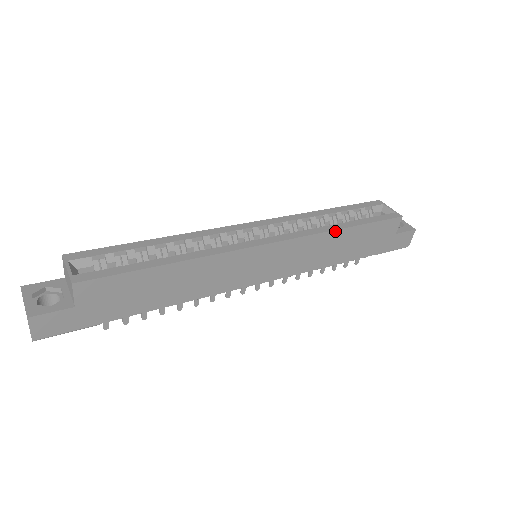
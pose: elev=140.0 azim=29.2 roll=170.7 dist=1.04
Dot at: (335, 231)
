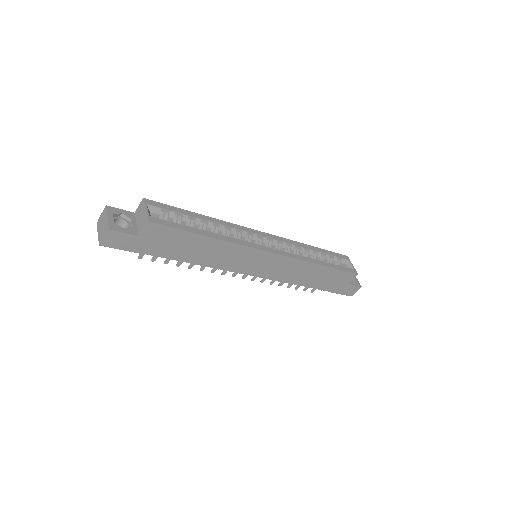
Dot at: (314, 264)
